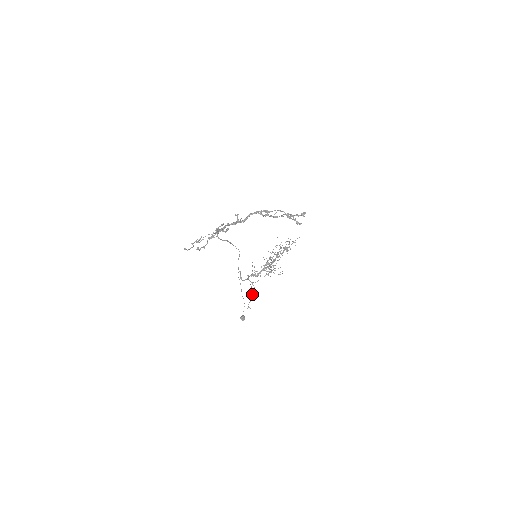
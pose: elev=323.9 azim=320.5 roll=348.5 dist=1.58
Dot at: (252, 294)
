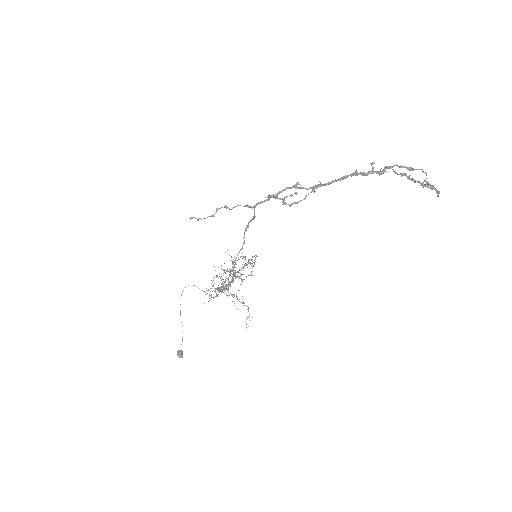
Dot at: (248, 308)
